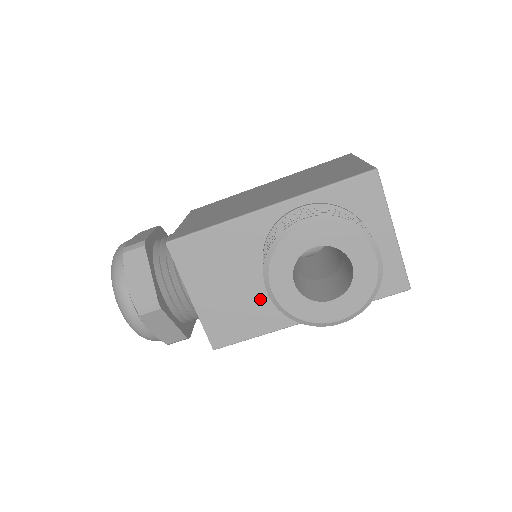
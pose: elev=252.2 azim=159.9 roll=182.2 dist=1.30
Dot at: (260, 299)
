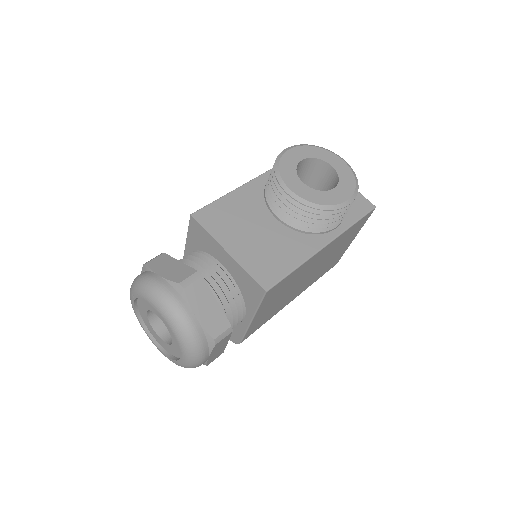
Dot at: (282, 238)
